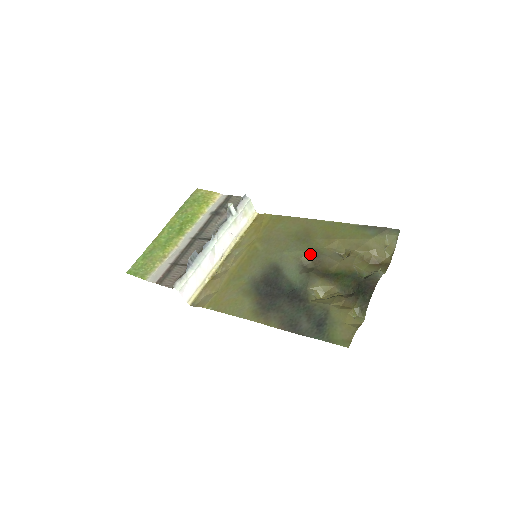
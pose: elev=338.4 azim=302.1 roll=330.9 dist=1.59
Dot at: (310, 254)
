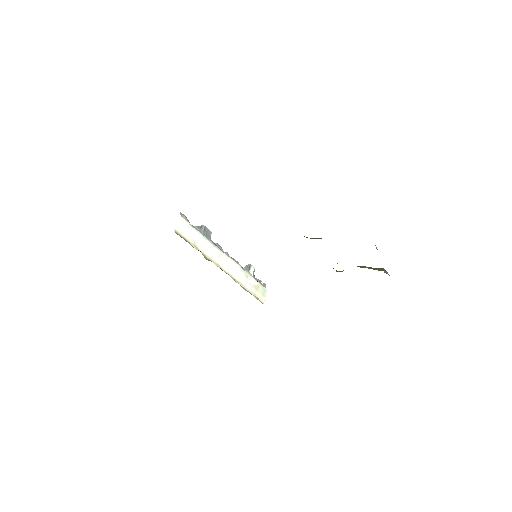
Dot at: occluded
